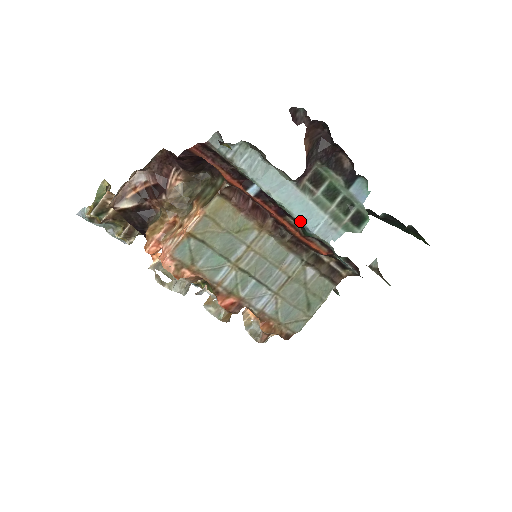
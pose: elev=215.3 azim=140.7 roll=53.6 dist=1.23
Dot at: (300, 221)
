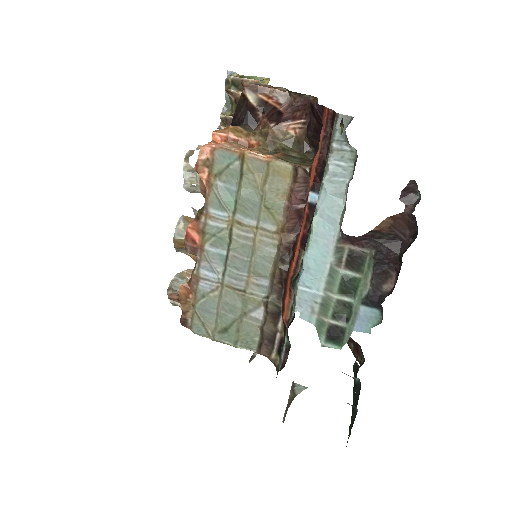
Dot at: (304, 263)
